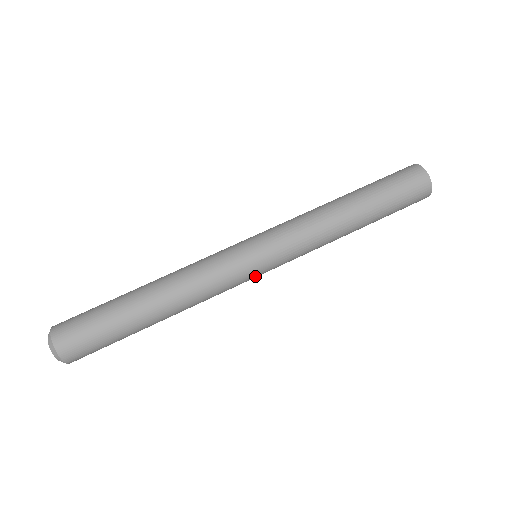
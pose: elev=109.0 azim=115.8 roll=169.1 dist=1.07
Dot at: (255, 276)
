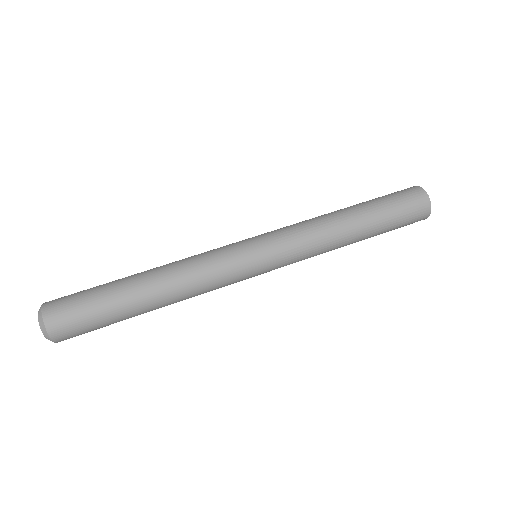
Dot at: (253, 275)
